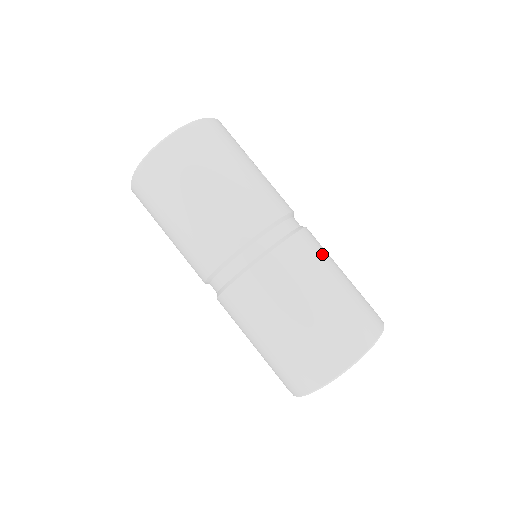
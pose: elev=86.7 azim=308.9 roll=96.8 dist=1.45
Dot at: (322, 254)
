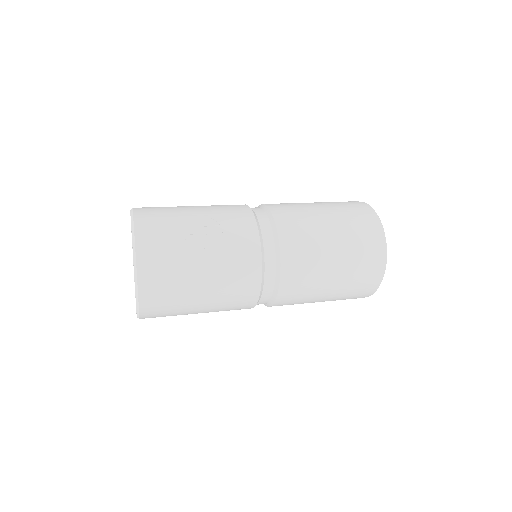
Dot at: (309, 255)
